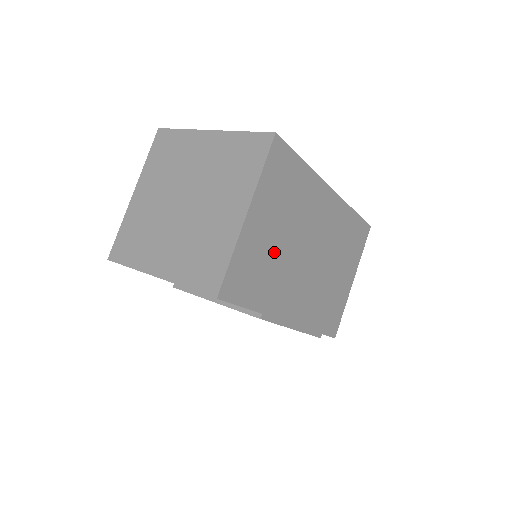
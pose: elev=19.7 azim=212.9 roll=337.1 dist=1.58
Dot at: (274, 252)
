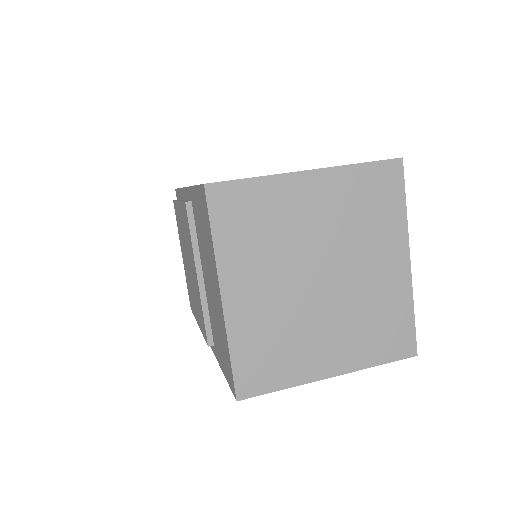
Dot at: occluded
